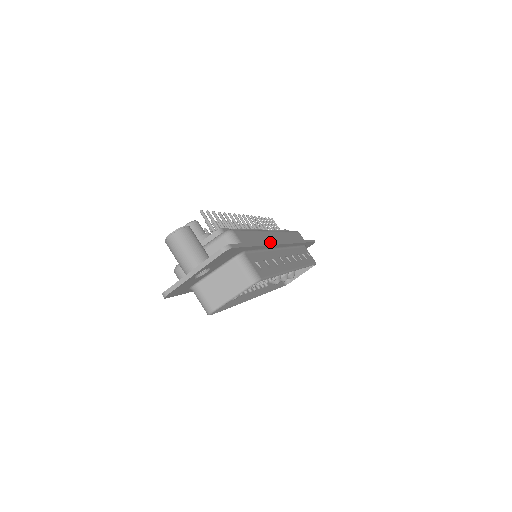
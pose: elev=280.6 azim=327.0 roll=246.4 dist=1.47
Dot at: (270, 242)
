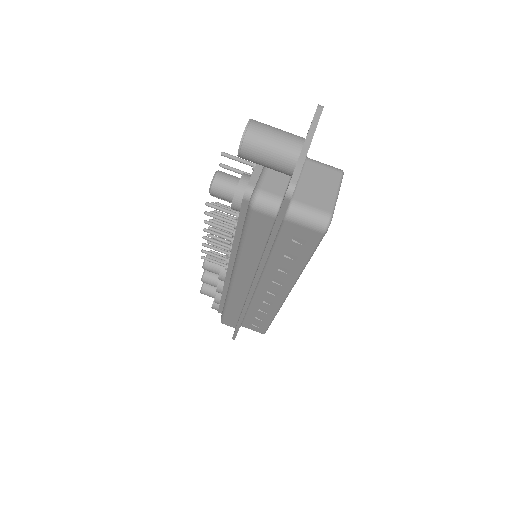
Dot at: occluded
